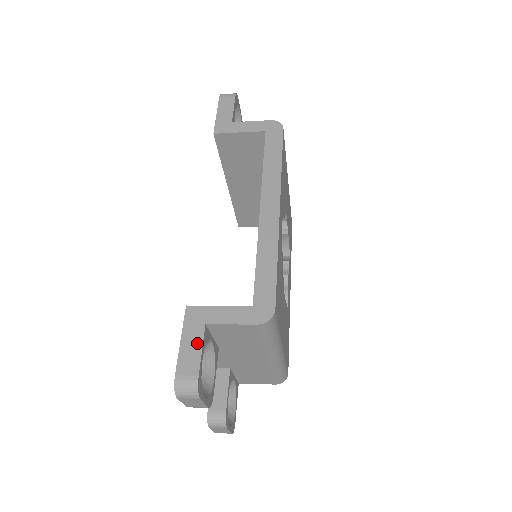
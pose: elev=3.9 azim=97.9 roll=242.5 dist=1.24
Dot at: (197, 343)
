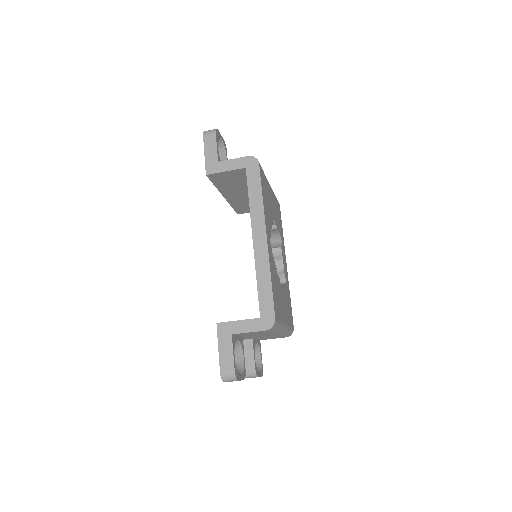
Dot at: (229, 348)
